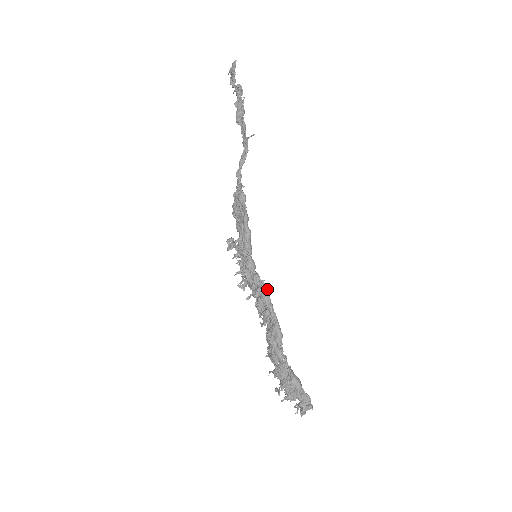
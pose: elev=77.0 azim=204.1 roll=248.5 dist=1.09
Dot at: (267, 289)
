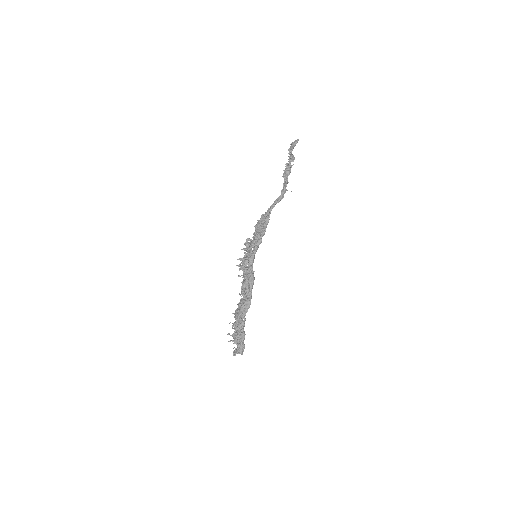
Dot at: (254, 277)
